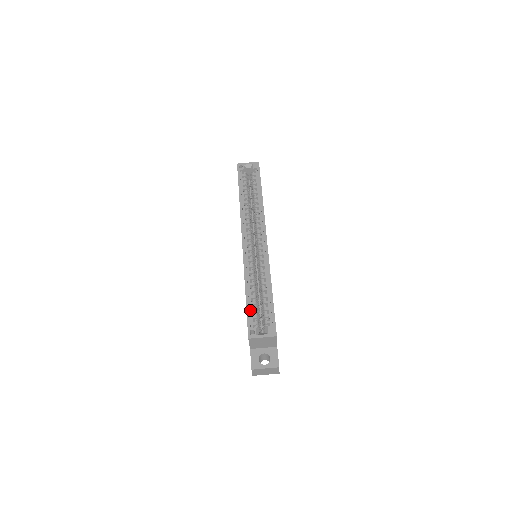
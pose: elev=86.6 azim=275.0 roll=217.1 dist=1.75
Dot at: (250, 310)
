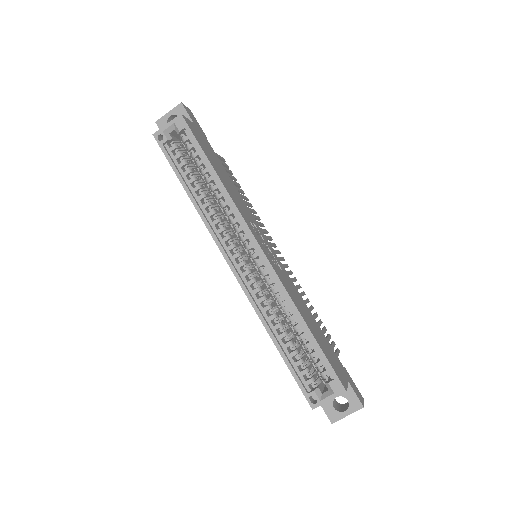
Dot at: (294, 366)
